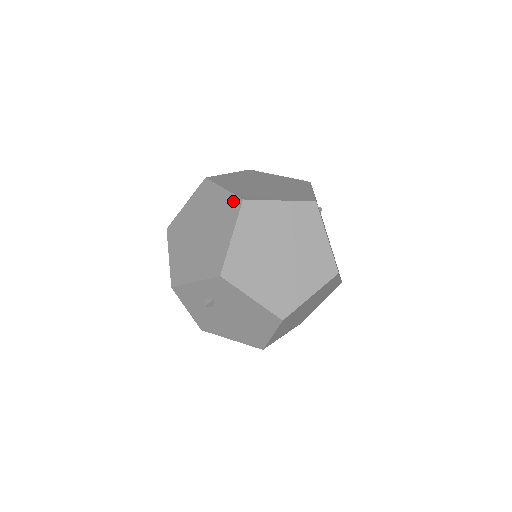
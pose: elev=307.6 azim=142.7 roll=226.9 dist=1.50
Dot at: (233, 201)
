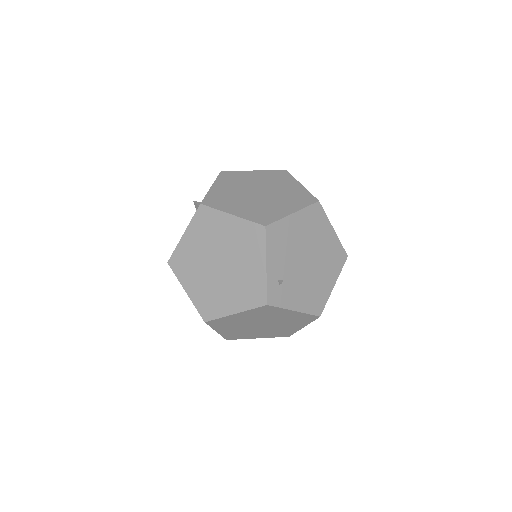
Dot at: (199, 313)
